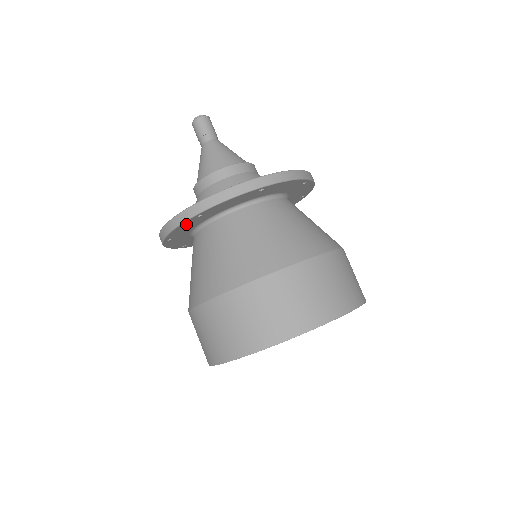
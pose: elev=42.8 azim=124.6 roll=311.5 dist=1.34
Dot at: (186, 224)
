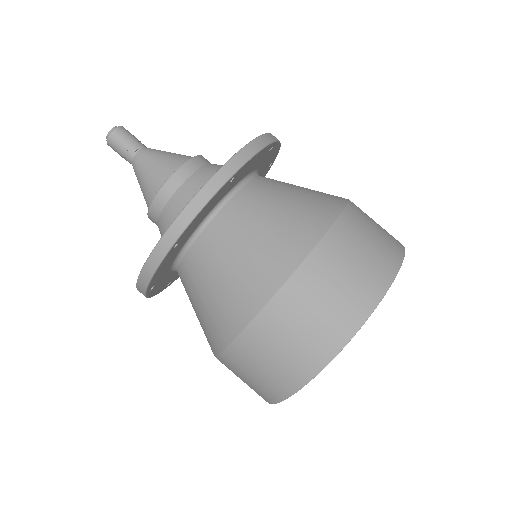
Dot at: (163, 263)
